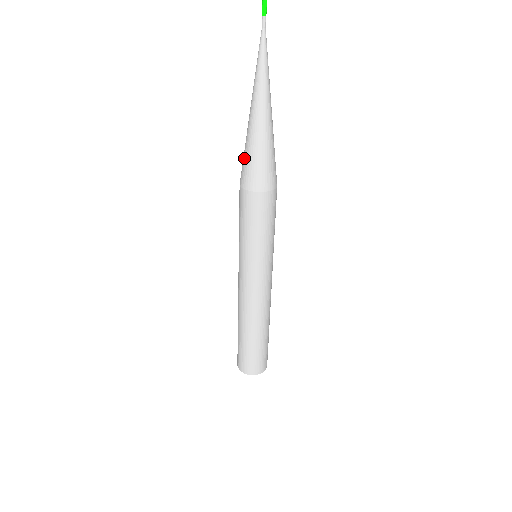
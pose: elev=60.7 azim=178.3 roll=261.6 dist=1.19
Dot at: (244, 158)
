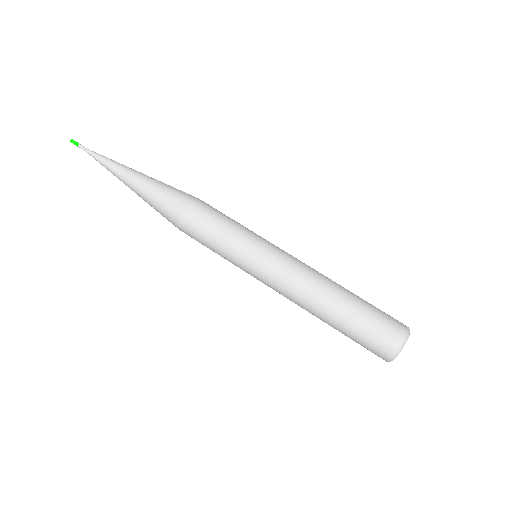
Dot at: (158, 210)
